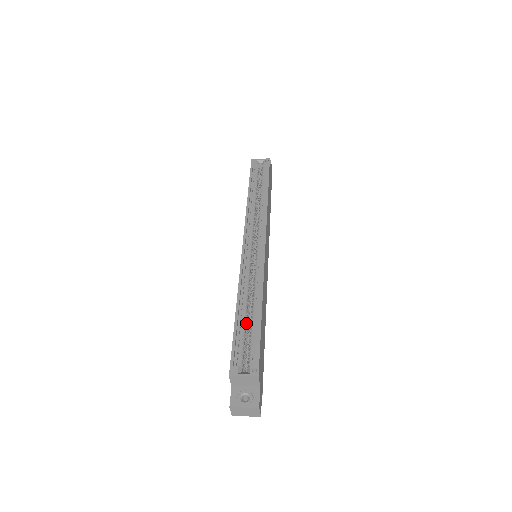
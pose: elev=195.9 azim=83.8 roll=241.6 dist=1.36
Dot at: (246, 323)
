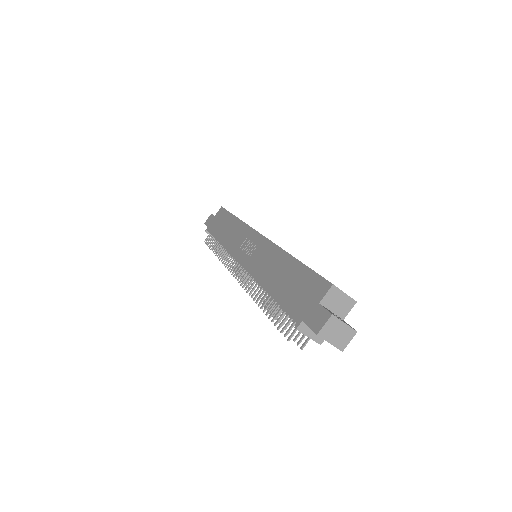
Dot at: occluded
